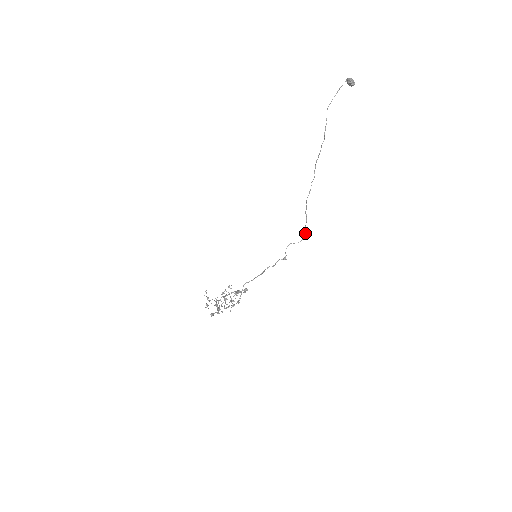
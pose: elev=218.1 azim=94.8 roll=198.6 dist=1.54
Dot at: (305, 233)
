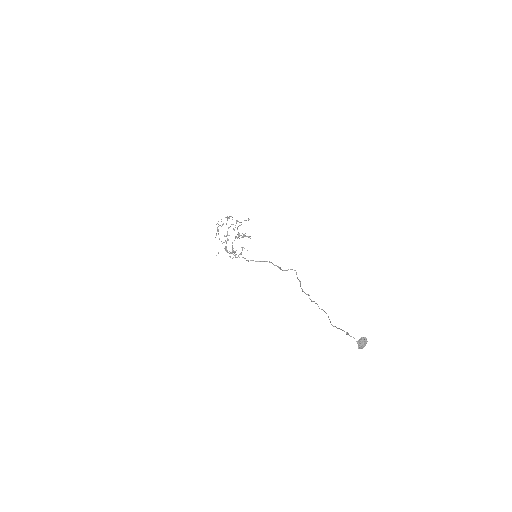
Dot at: occluded
